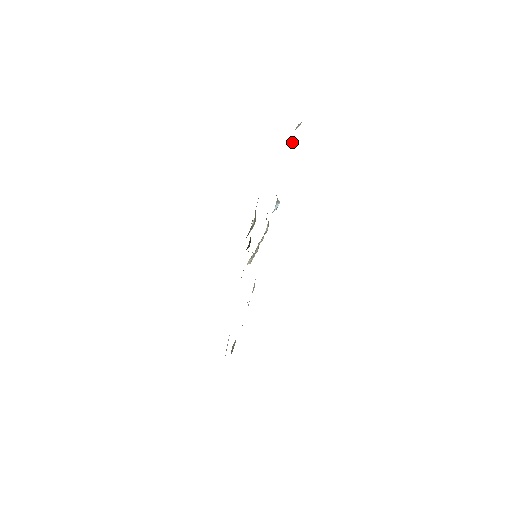
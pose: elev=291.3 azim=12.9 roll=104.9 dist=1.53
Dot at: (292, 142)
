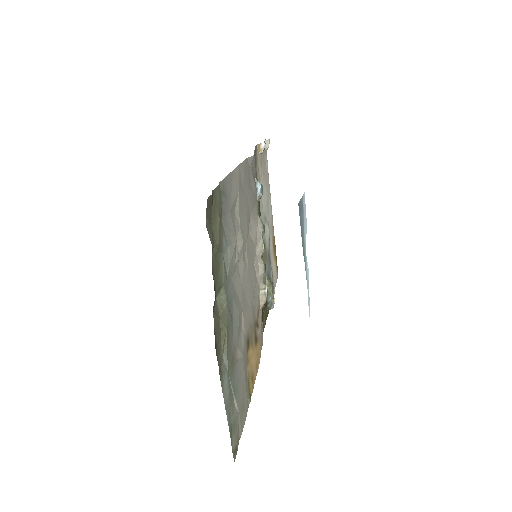
Dot at: (260, 145)
